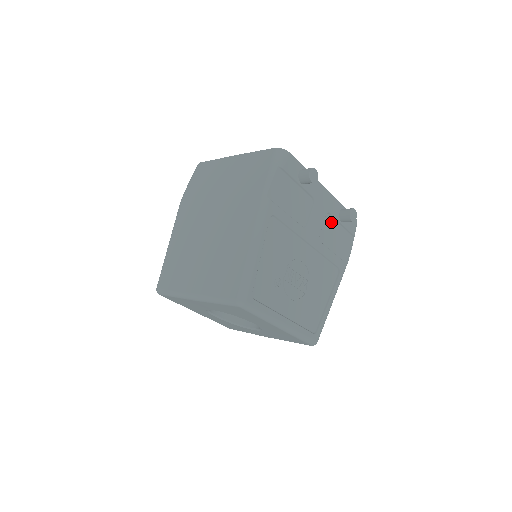
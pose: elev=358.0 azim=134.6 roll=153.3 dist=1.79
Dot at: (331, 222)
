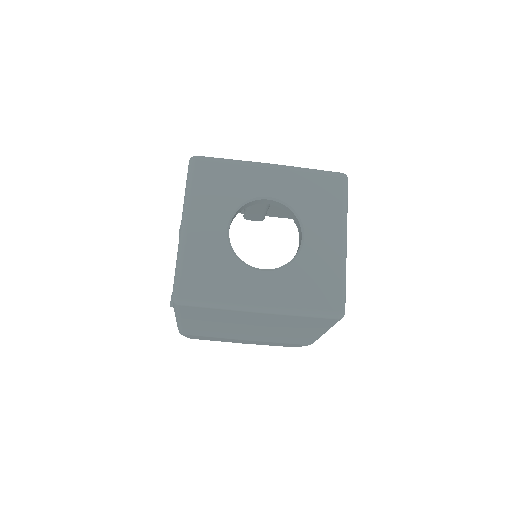
Dot at: occluded
